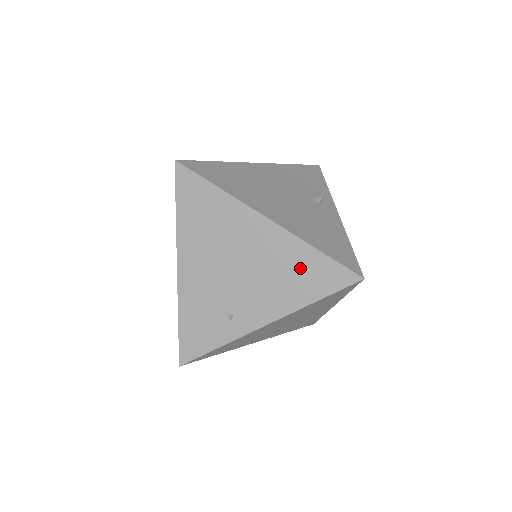
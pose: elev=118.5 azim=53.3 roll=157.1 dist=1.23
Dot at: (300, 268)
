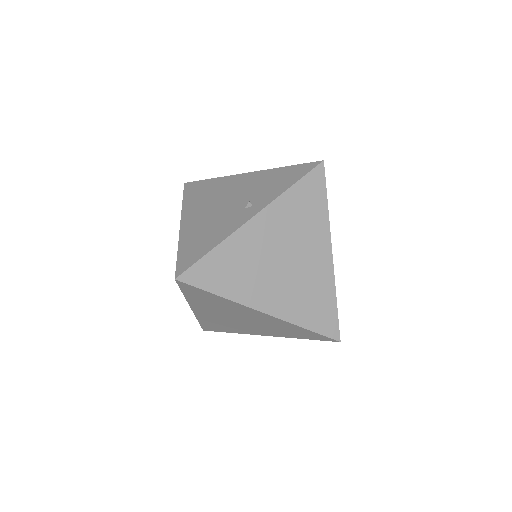
Dot at: occluded
